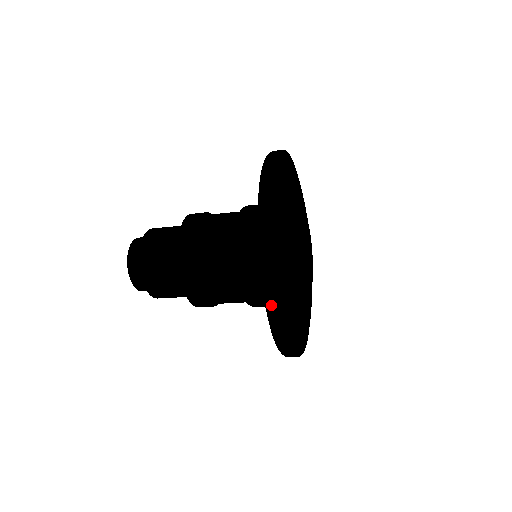
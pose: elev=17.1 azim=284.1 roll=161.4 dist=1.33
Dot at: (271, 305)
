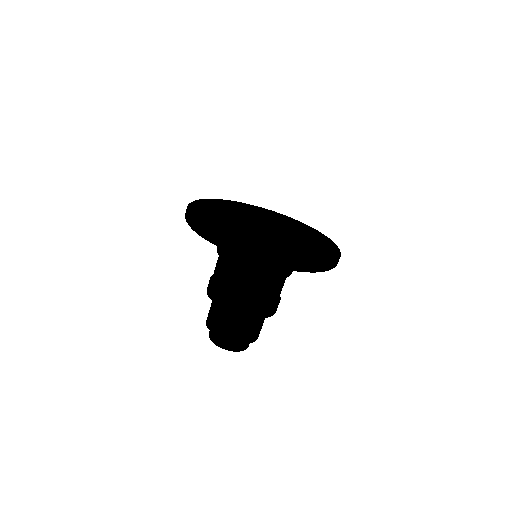
Dot at: (239, 252)
